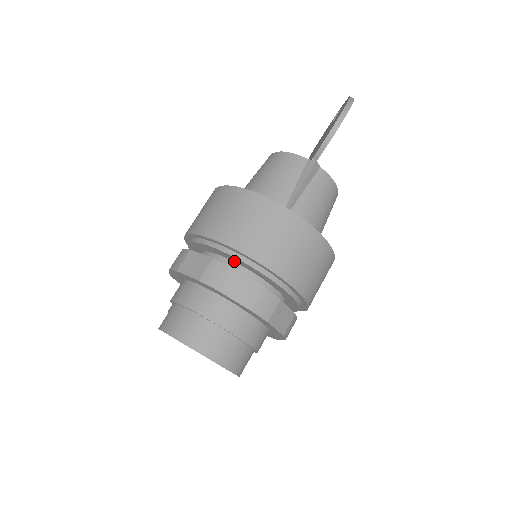
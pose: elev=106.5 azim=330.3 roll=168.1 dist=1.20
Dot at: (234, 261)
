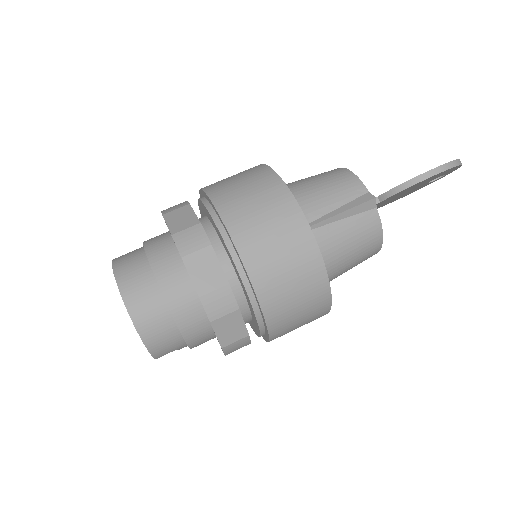
Dot at: (222, 241)
